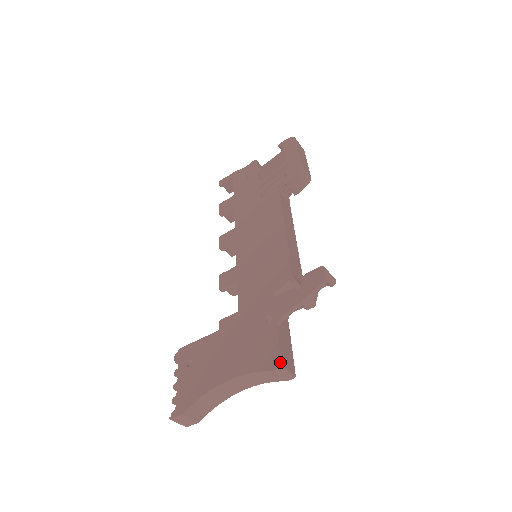
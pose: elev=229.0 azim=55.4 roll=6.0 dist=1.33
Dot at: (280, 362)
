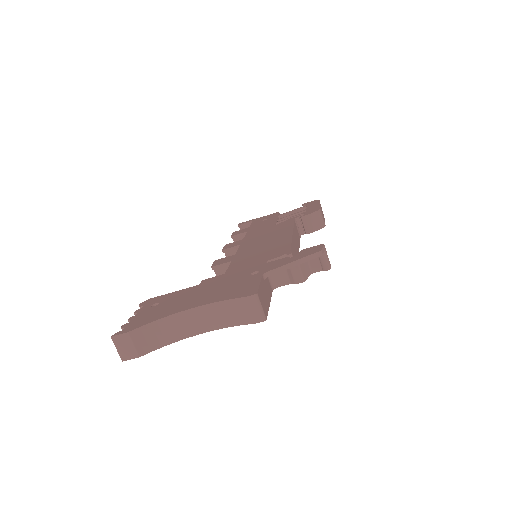
Dot at: (257, 291)
